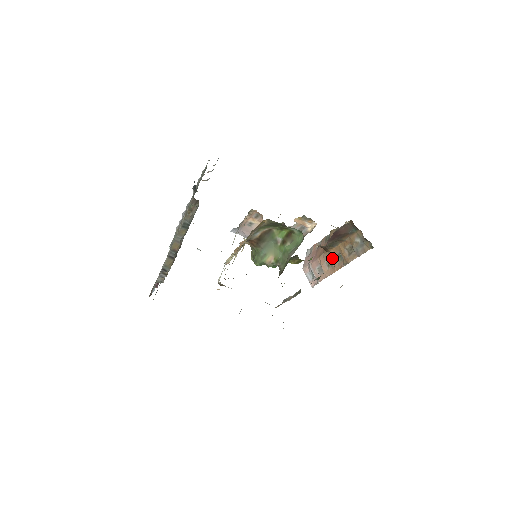
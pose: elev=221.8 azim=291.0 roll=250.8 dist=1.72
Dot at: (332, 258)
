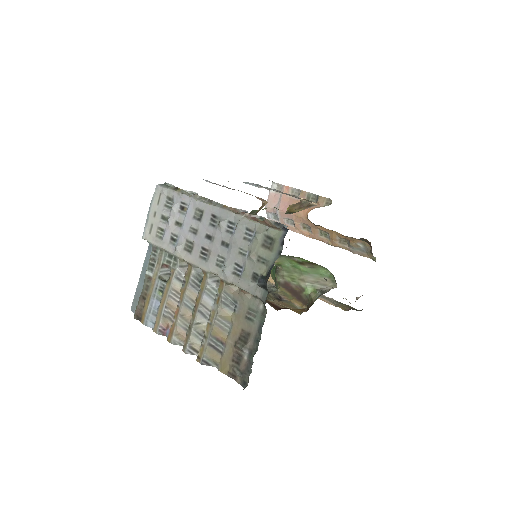
Dot at: (315, 230)
